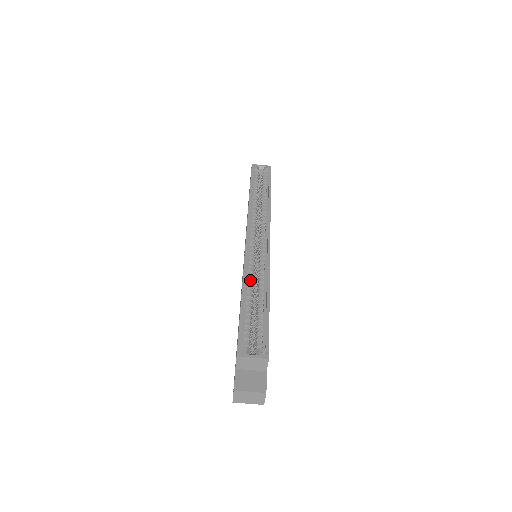
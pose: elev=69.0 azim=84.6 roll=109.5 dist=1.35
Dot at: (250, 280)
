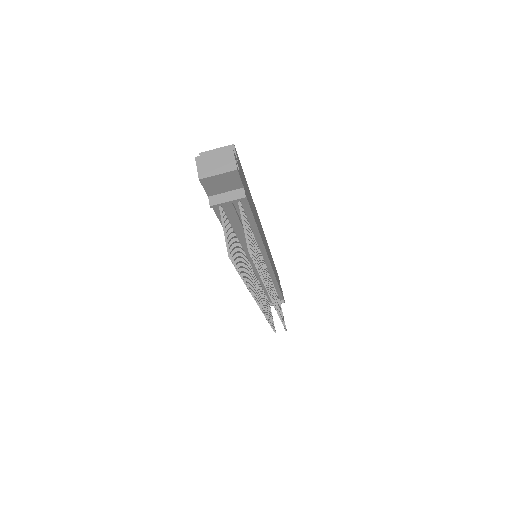
Dot at: occluded
